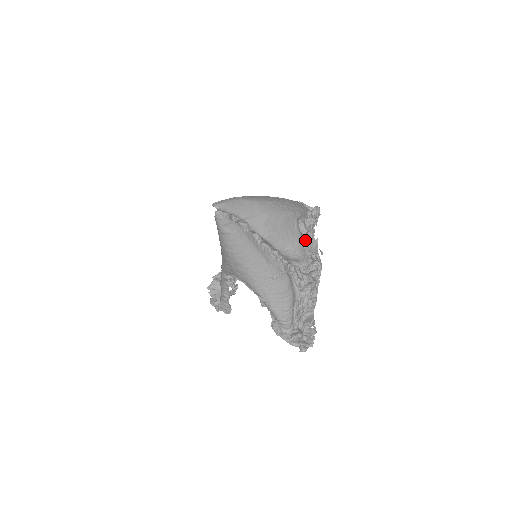
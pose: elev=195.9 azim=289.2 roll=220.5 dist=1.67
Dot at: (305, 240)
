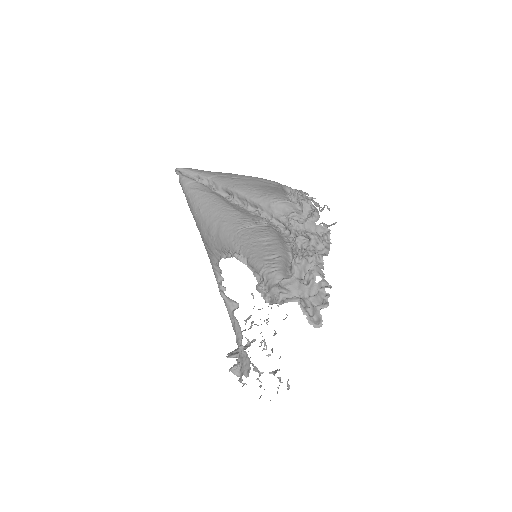
Dot at: (290, 193)
